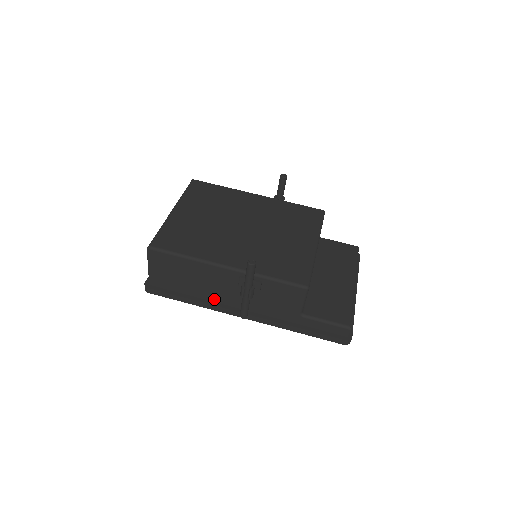
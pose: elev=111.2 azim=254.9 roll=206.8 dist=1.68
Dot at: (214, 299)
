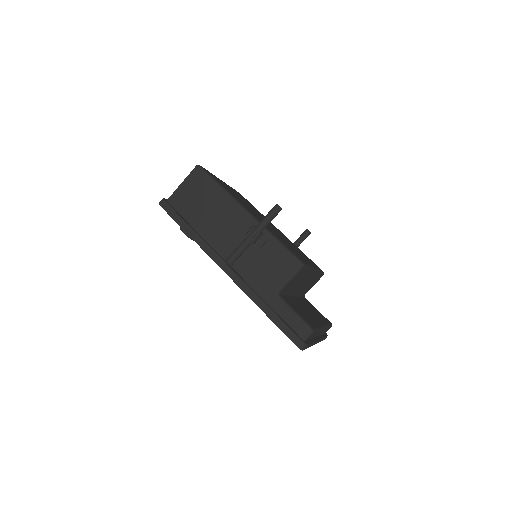
Dot at: (211, 241)
